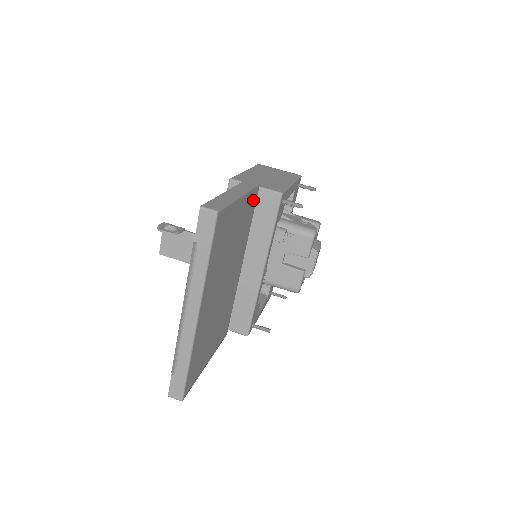
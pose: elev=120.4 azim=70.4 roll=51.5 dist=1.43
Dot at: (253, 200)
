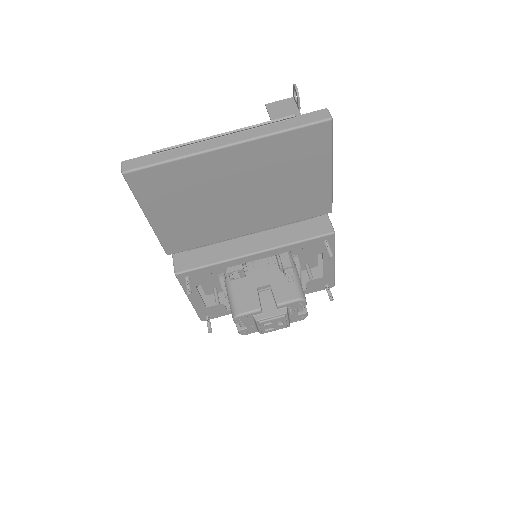
Dot at: (319, 207)
